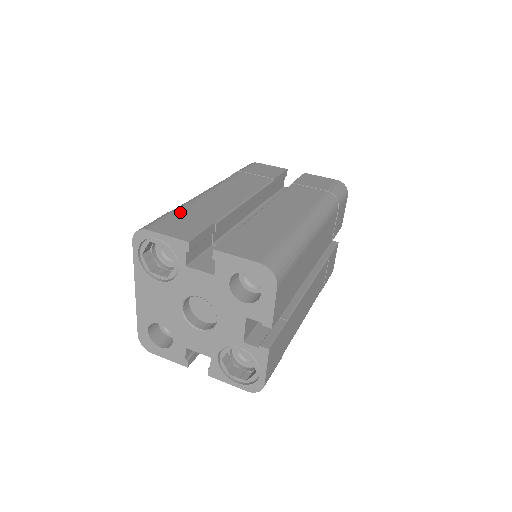
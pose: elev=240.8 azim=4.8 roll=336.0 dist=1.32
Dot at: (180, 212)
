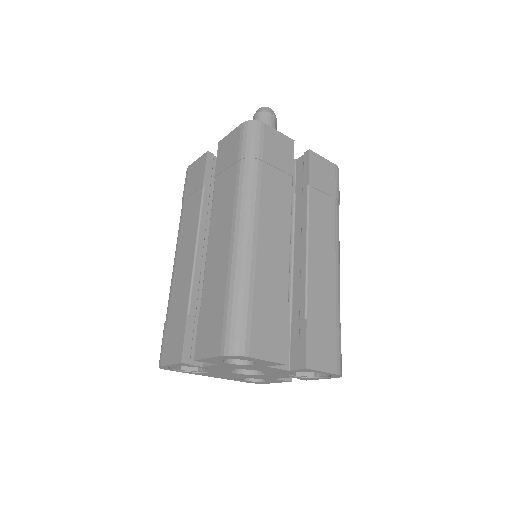
Dot at: (168, 320)
